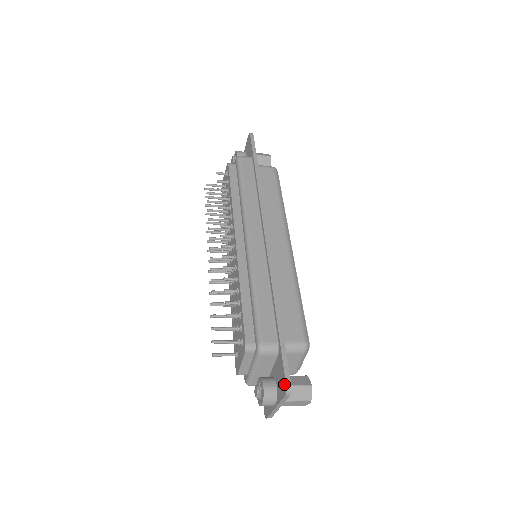
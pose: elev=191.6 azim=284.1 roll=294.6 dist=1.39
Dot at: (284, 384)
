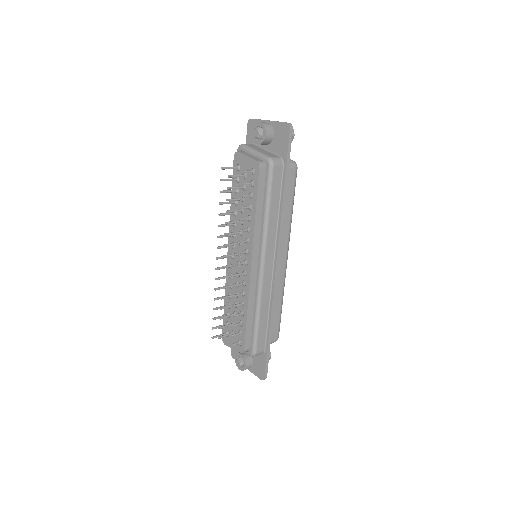
Dot at: (263, 375)
